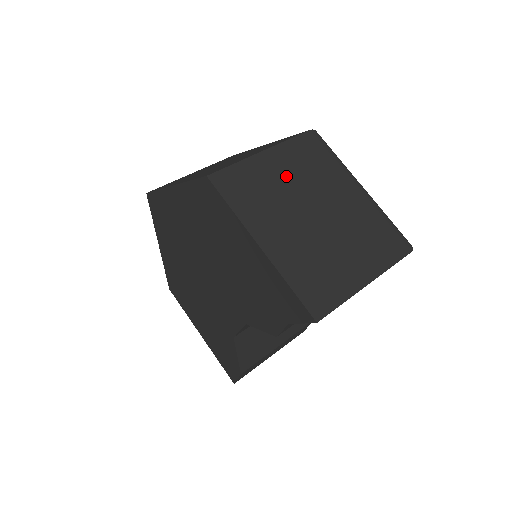
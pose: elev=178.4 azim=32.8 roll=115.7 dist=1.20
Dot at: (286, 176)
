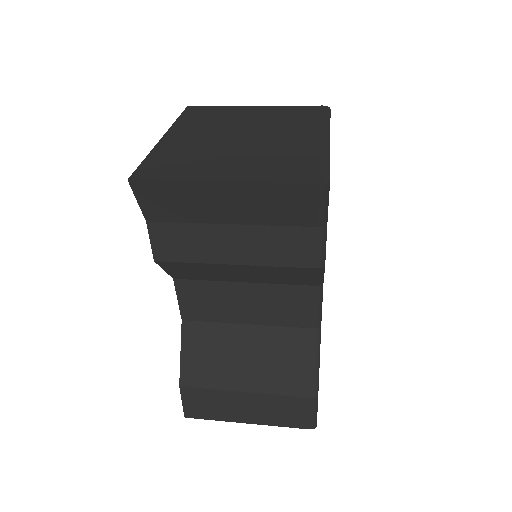
Dot at: (253, 118)
